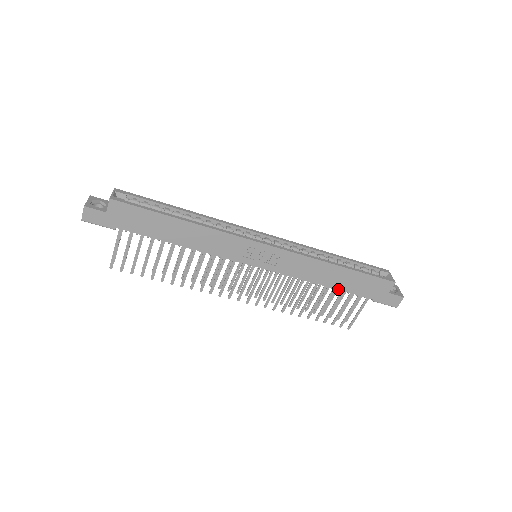
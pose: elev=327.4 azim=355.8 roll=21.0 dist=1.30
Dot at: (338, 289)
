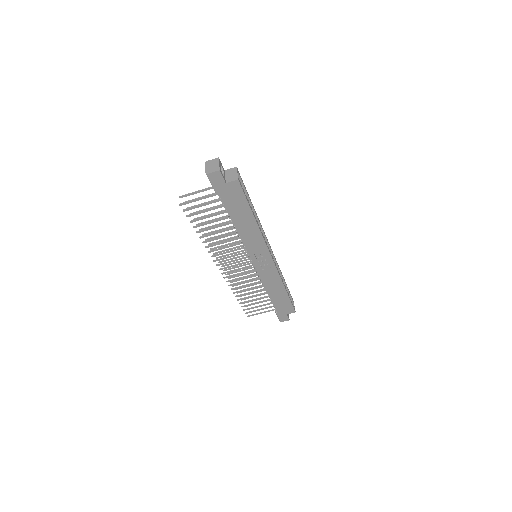
Dot at: (271, 298)
